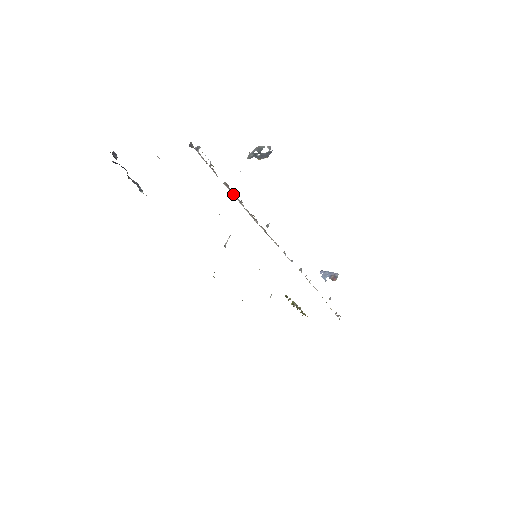
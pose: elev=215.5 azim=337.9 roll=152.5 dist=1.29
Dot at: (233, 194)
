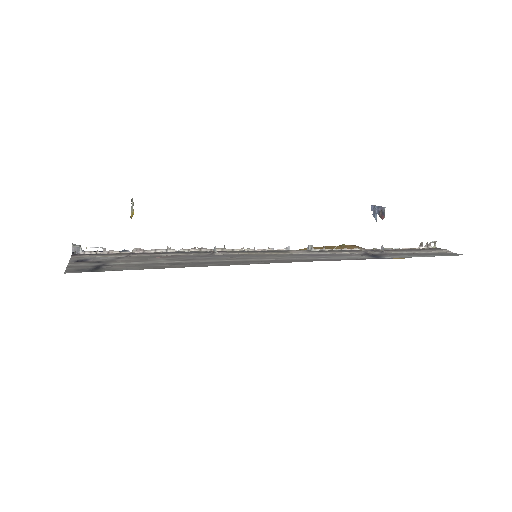
Dot at: (152, 251)
